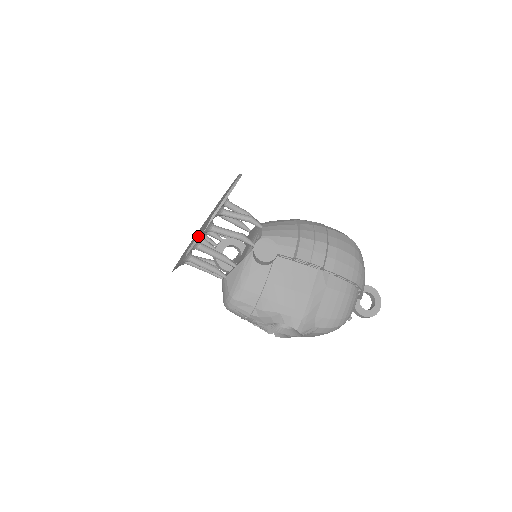
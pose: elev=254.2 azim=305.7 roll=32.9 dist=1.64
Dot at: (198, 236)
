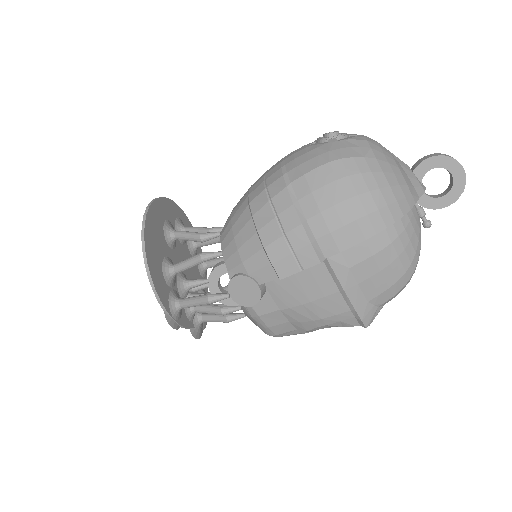
Dot at: (176, 327)
